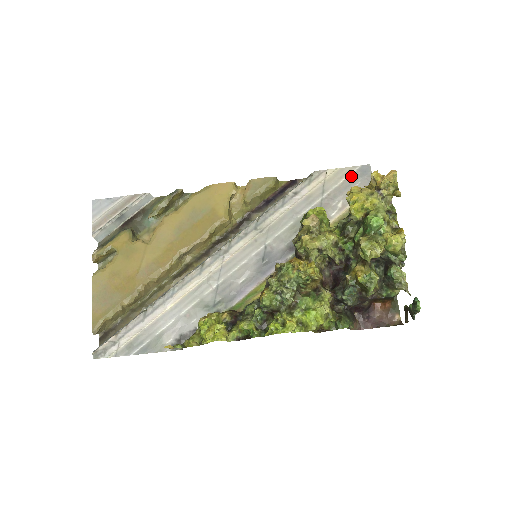
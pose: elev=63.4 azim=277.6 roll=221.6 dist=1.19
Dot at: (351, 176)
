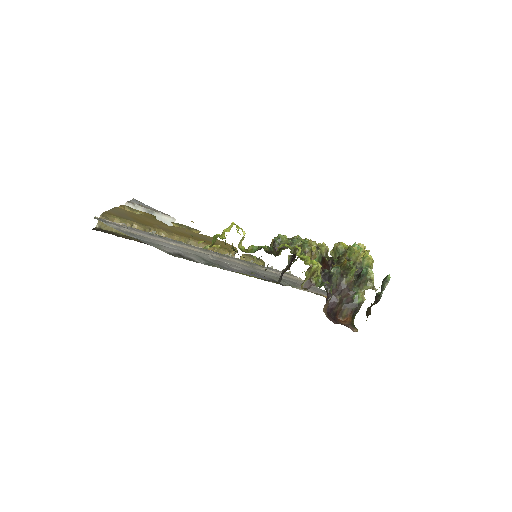
Dot at: (315, 287)
